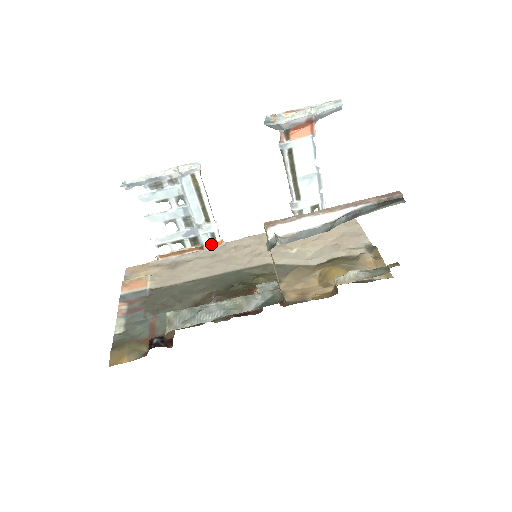
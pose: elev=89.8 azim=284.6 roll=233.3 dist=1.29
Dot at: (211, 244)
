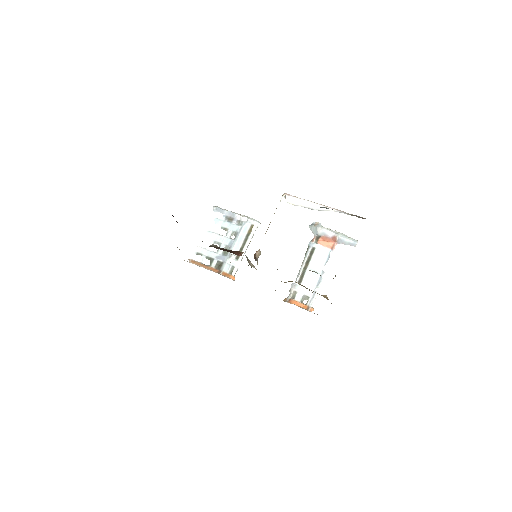
Dot at: (227, 274)
